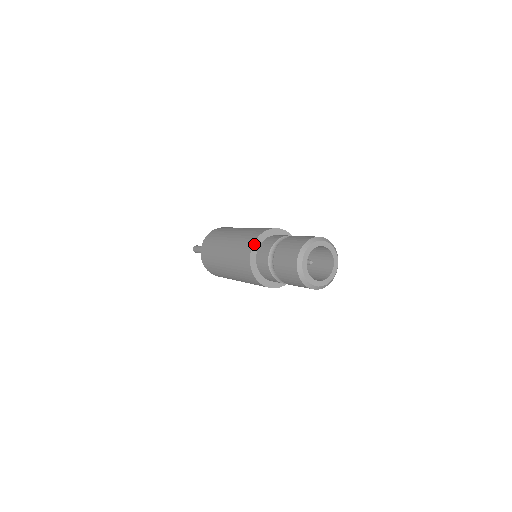
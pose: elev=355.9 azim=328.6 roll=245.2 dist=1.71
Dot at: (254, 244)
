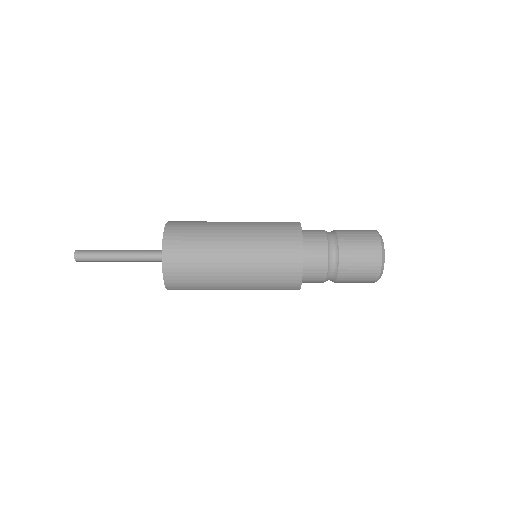
Dot at: occluded
